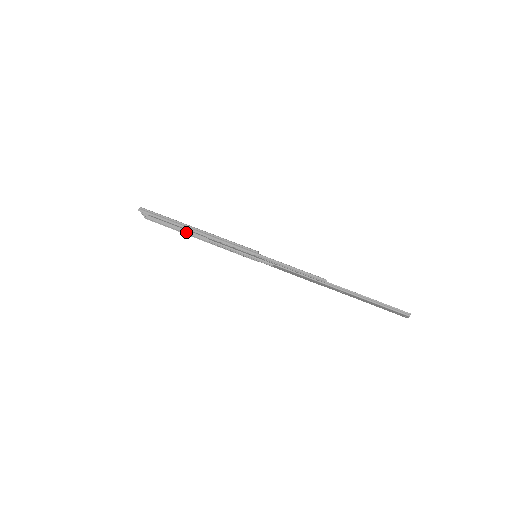
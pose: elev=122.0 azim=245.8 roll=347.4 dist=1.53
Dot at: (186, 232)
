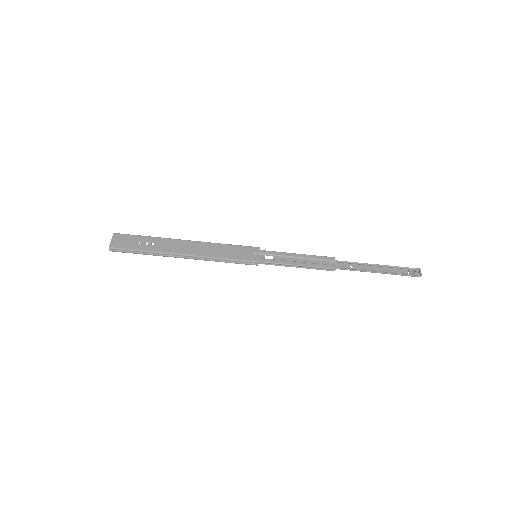
Dot at: (169, 240)
